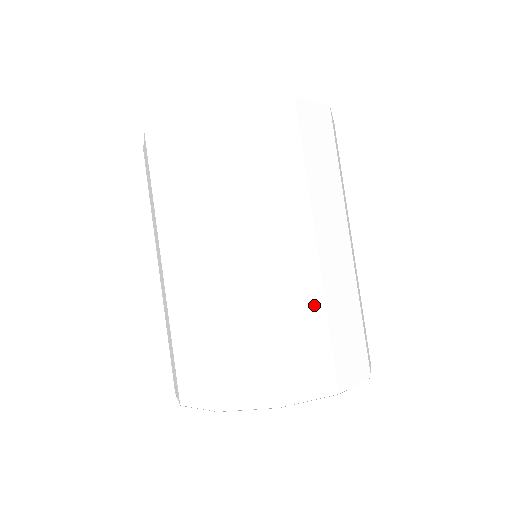
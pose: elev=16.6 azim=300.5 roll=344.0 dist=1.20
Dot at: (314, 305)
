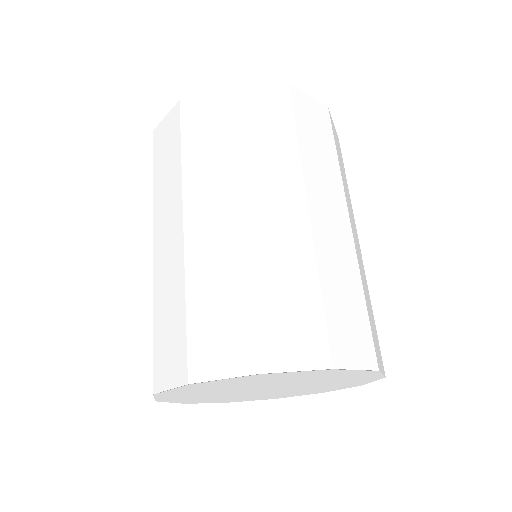
Dot at: (353, 275)
